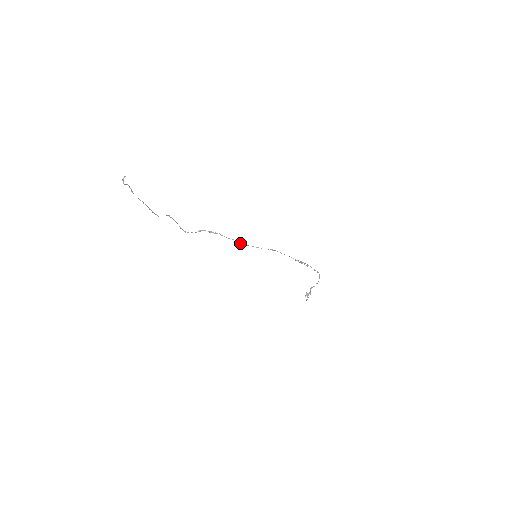
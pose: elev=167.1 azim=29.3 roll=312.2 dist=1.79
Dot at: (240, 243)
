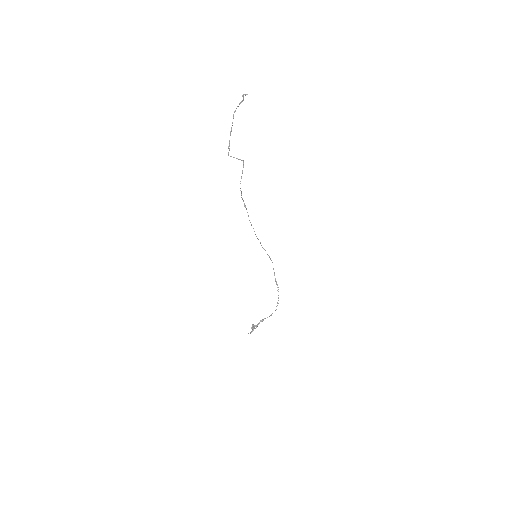
Dot at: (255, 234)
